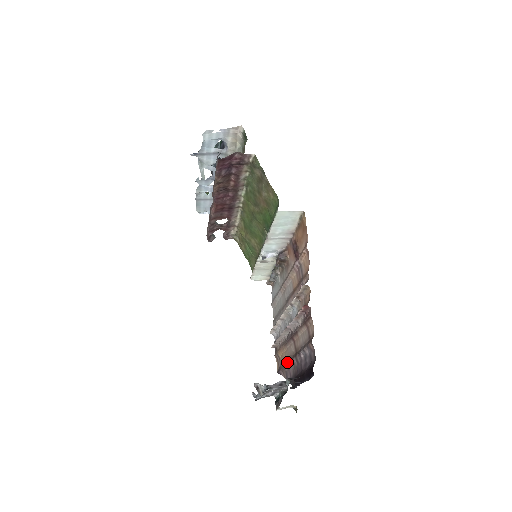
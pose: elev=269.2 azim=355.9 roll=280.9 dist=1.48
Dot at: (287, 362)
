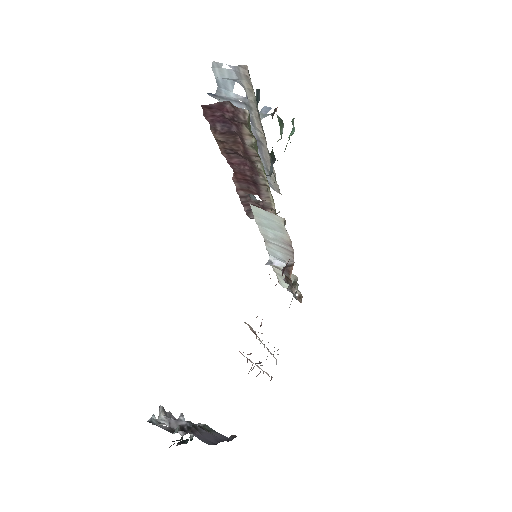
Dot at: occluded
